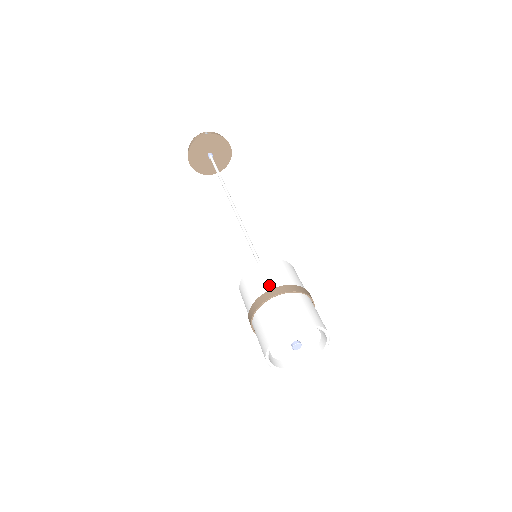
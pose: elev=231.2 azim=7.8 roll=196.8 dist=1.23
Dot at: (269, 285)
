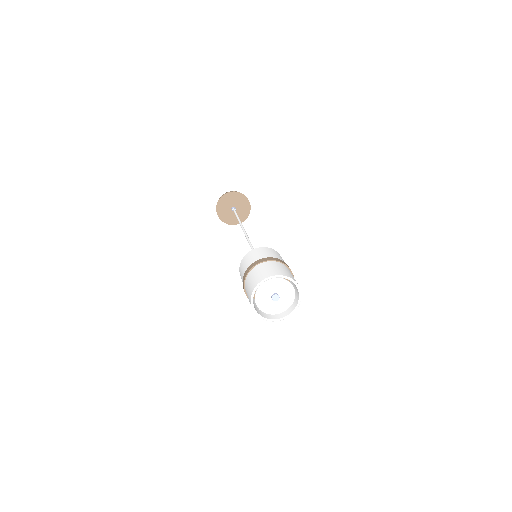
Dot at: (269, 256)
